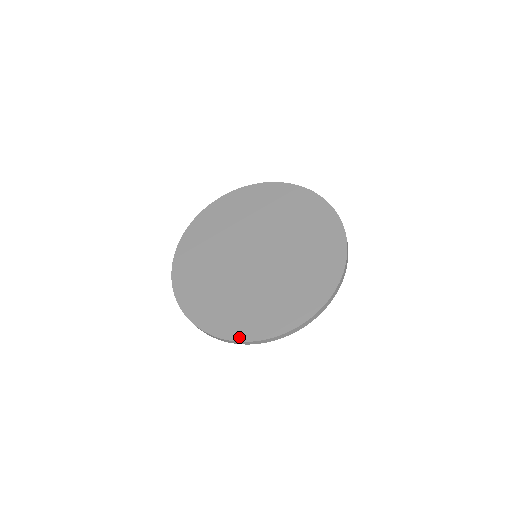
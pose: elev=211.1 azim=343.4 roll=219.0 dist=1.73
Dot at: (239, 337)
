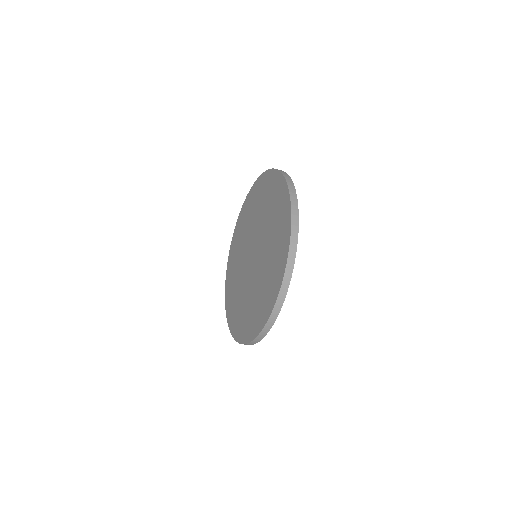
Dot at: (275, 298)
